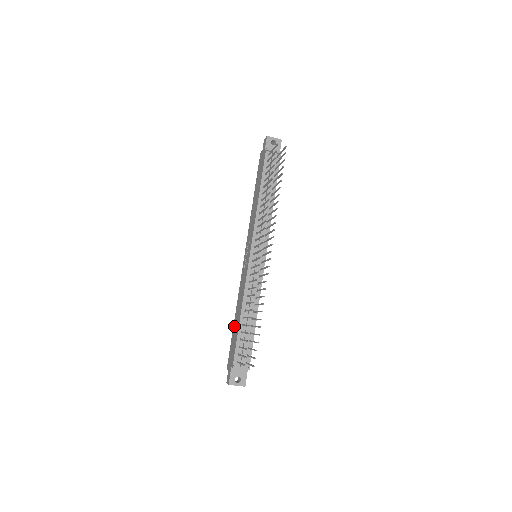
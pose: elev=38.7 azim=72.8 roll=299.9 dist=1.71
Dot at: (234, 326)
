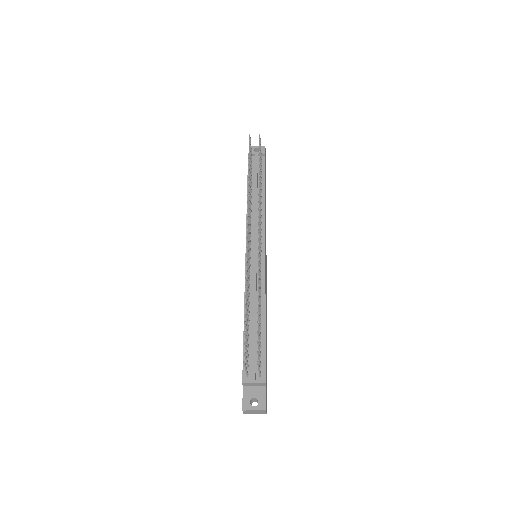
Dot at: occluded
